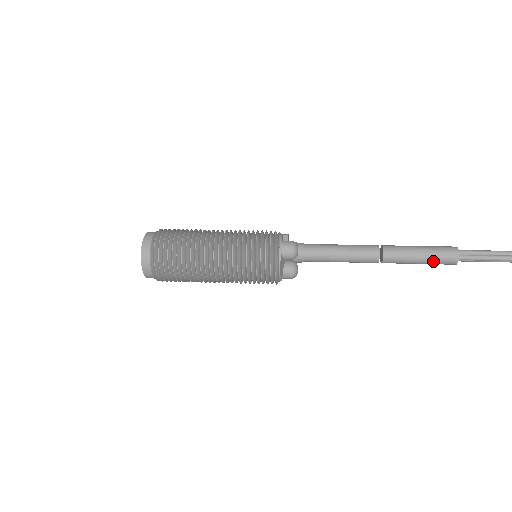
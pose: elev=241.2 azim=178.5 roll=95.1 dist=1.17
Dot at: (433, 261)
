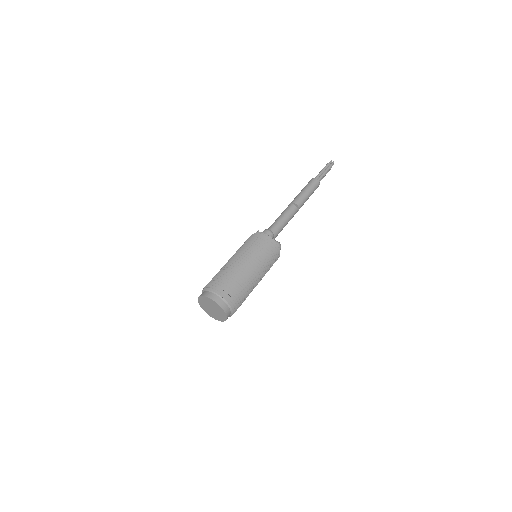
Dot at: (313, 190)
